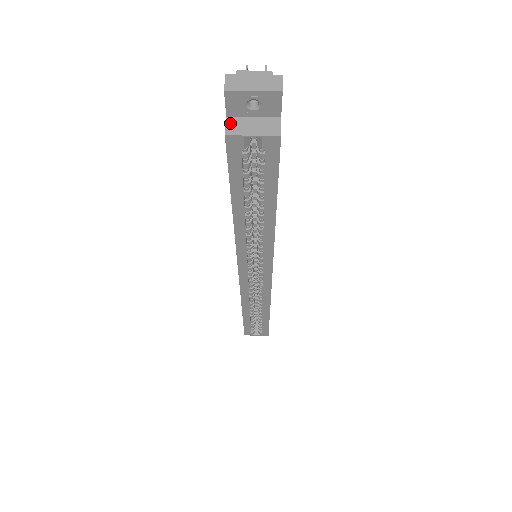
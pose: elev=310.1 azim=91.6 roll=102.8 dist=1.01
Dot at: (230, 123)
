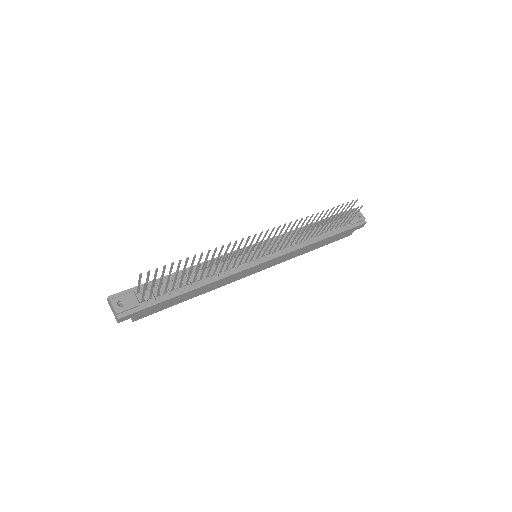
Dot at: occluded
